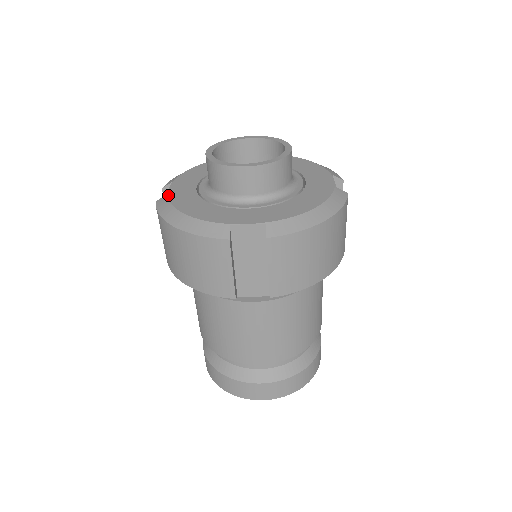
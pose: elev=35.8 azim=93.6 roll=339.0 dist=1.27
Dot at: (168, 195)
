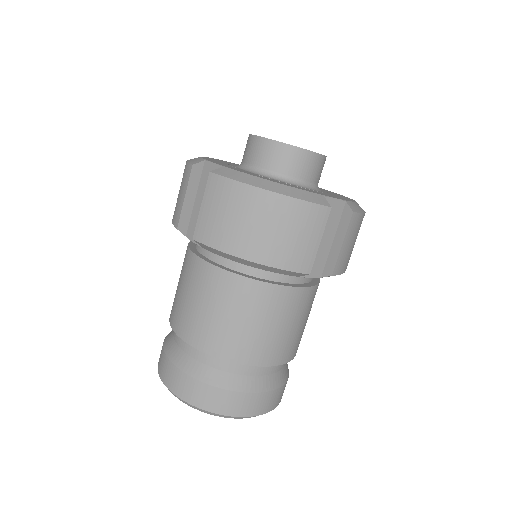
Dot at: (227, 167)
